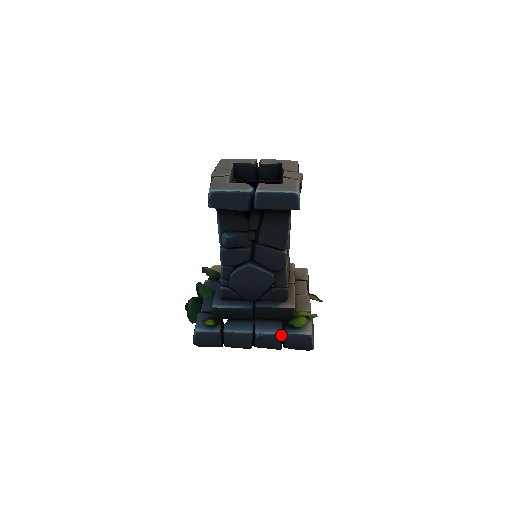
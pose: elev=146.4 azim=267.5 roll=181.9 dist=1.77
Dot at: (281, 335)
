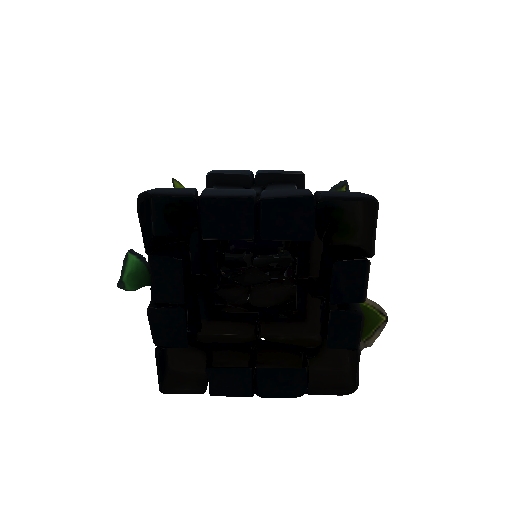
Dot at: occluded
